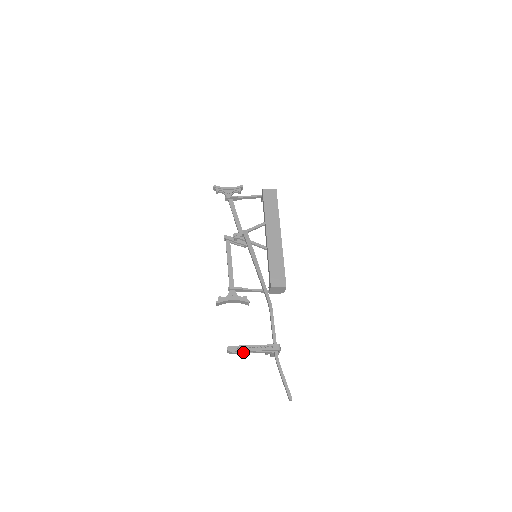
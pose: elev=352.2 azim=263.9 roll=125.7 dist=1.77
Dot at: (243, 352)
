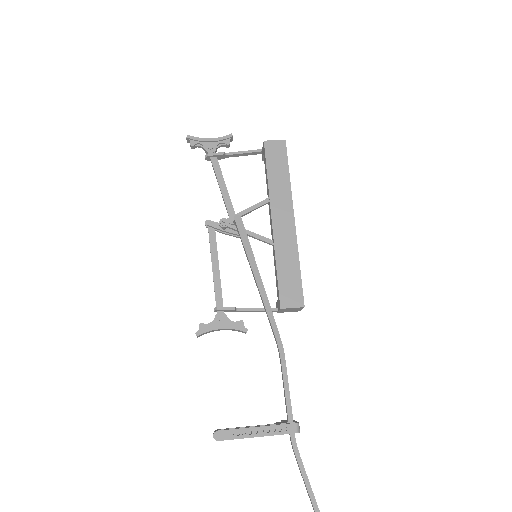
Dot at: (239, 436)
